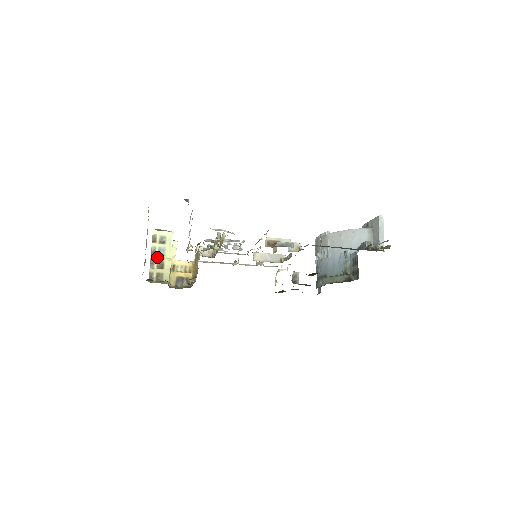
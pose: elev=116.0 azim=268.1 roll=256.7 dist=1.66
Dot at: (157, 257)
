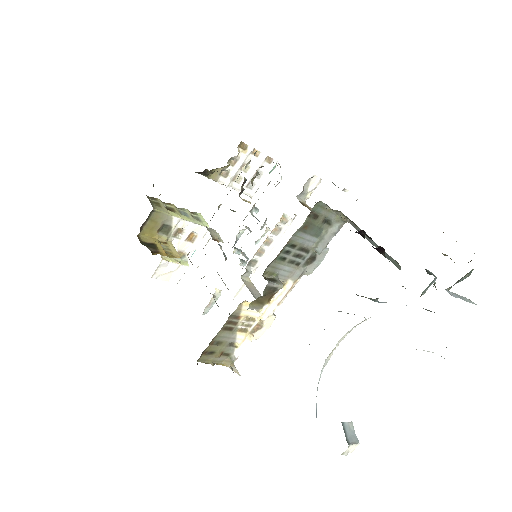
Dot at: (176, 208)
